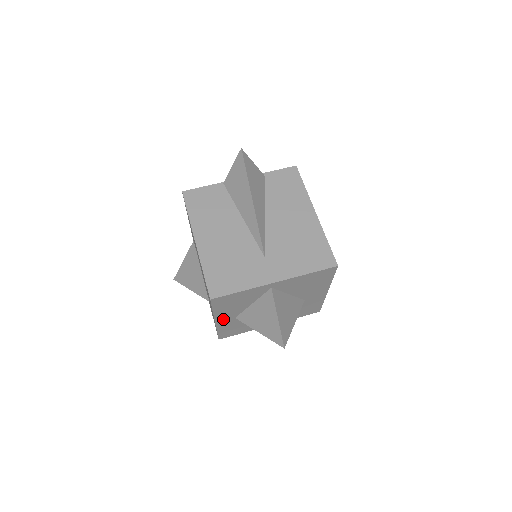
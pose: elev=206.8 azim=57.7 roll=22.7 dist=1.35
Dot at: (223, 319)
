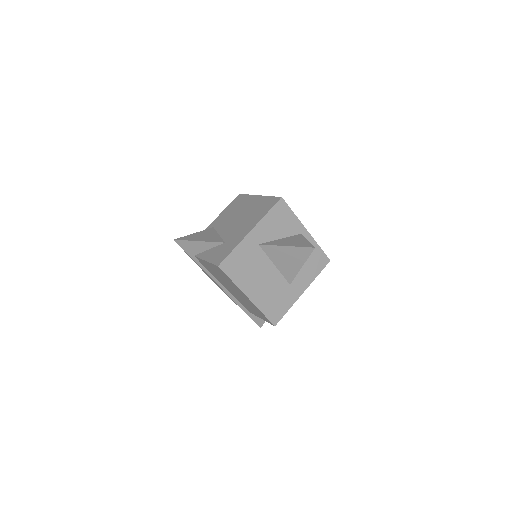
Dot at: (255, 235)
